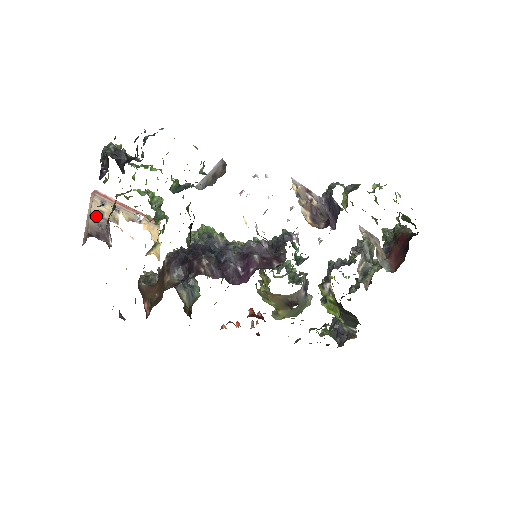
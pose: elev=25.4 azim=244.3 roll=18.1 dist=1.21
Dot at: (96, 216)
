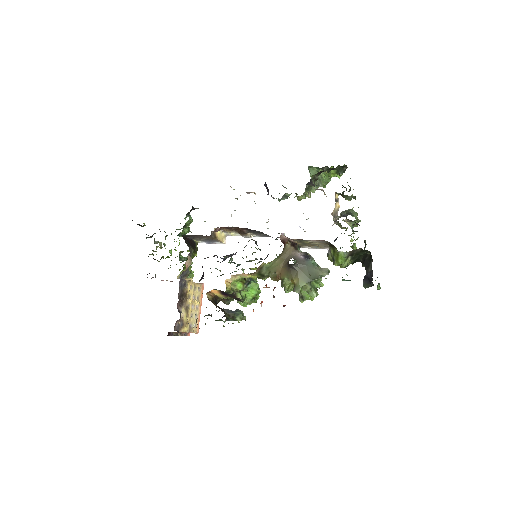
Dot at: occluded
